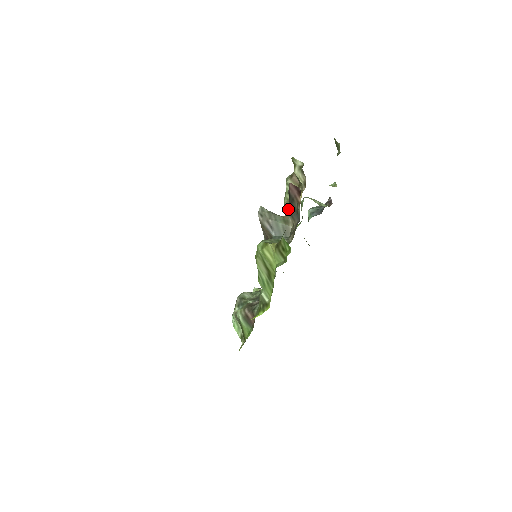
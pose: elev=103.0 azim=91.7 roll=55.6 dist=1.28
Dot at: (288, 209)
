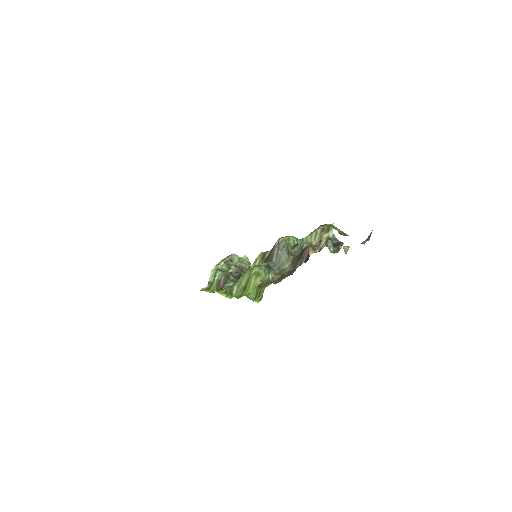
Dot at: (301, 246)
